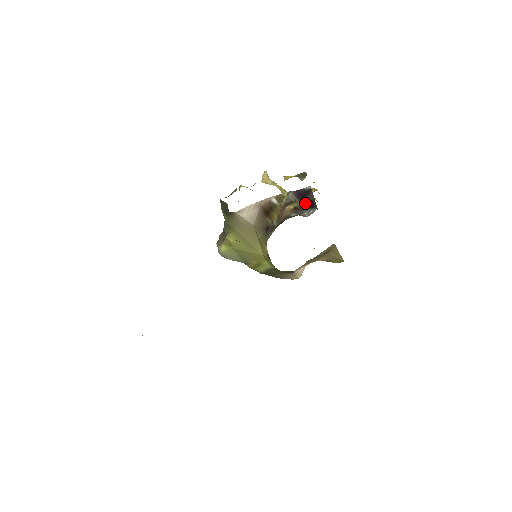
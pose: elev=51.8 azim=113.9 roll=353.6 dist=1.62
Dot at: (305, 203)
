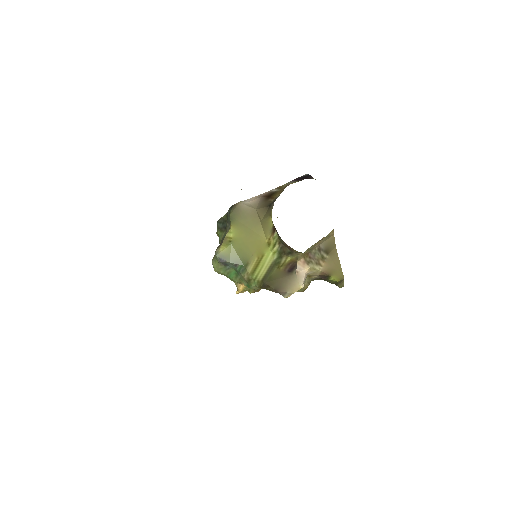
Dot at: occluded
